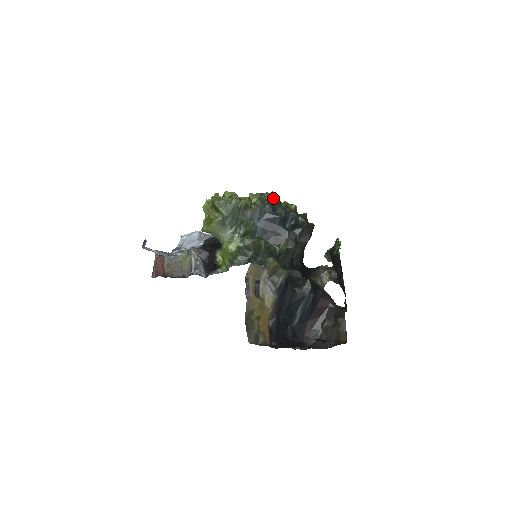
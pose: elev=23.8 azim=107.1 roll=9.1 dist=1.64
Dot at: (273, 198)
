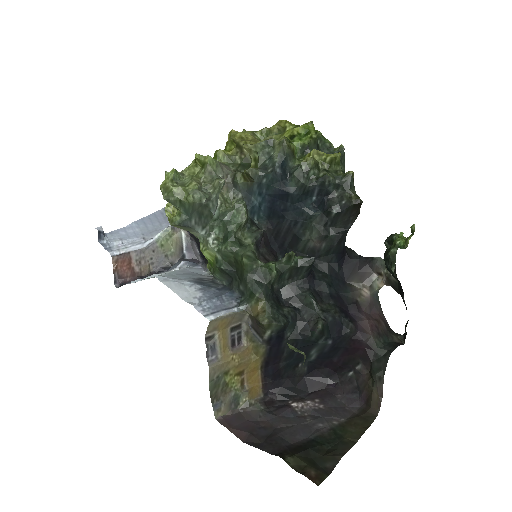
Dot at: (285, 153)
